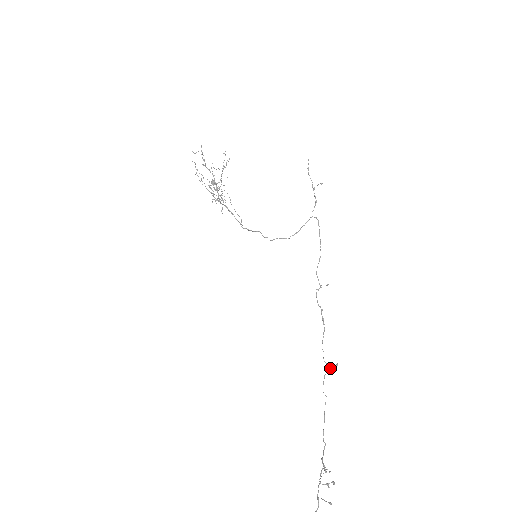
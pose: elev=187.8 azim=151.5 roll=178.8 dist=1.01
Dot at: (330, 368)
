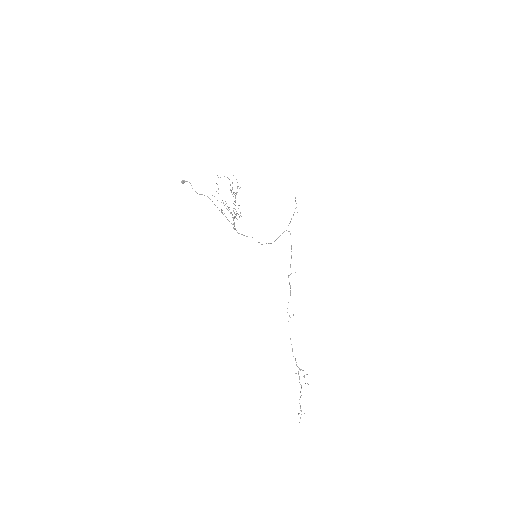
Dot at: occluded
